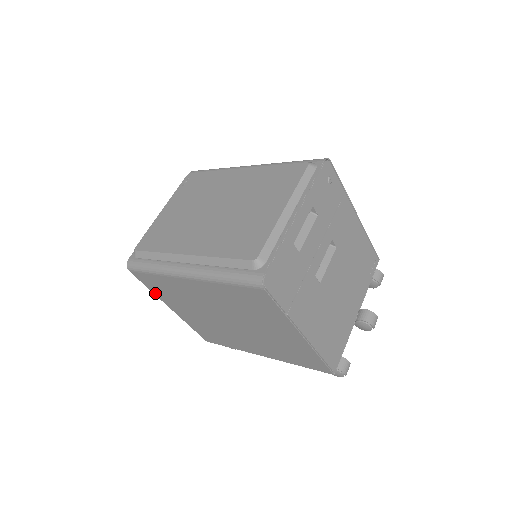
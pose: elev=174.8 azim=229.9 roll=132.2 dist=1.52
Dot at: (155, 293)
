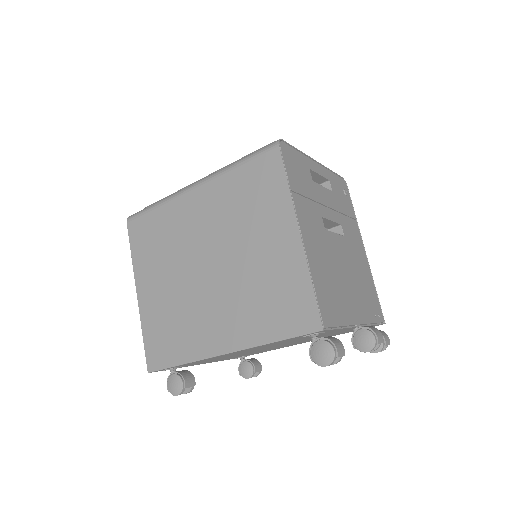
Dot at: (135, 260)
